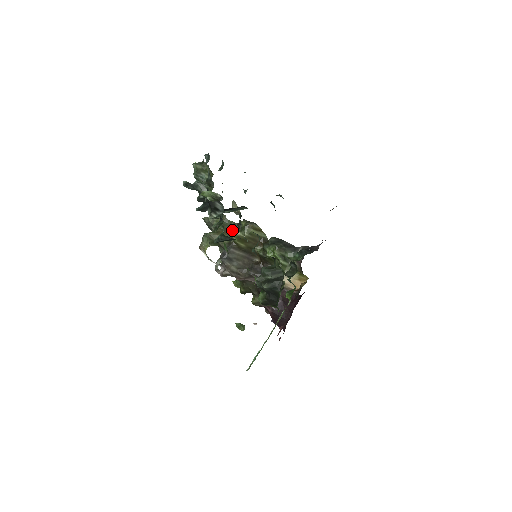
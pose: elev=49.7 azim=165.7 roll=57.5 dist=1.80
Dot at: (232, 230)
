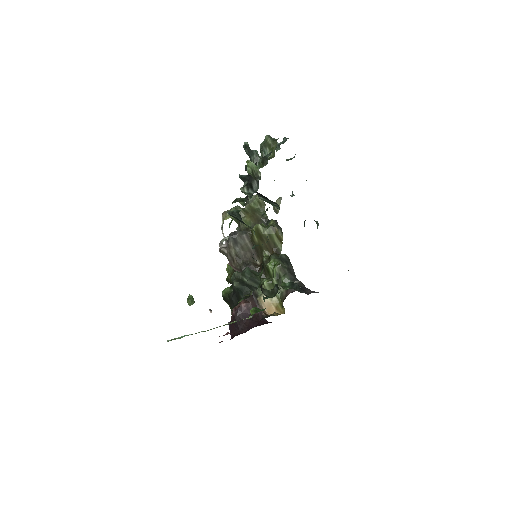
Dot at: (260, 221)
